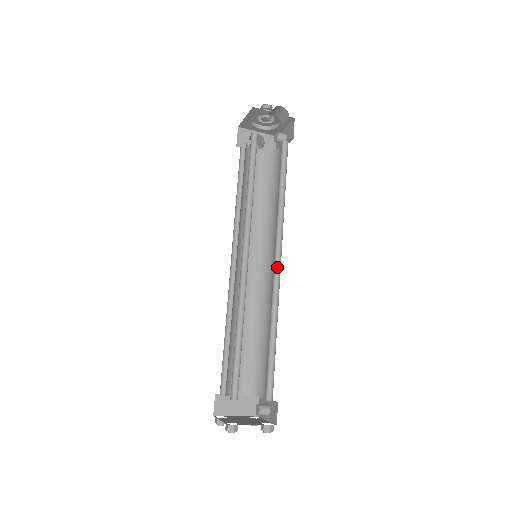
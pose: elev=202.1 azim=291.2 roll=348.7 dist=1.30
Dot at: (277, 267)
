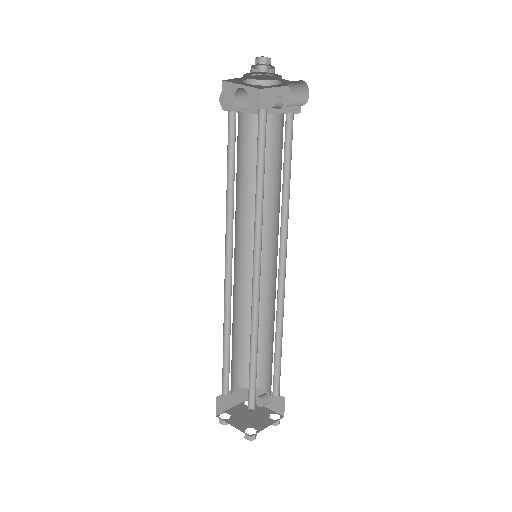
Dot at: (280, 268)
